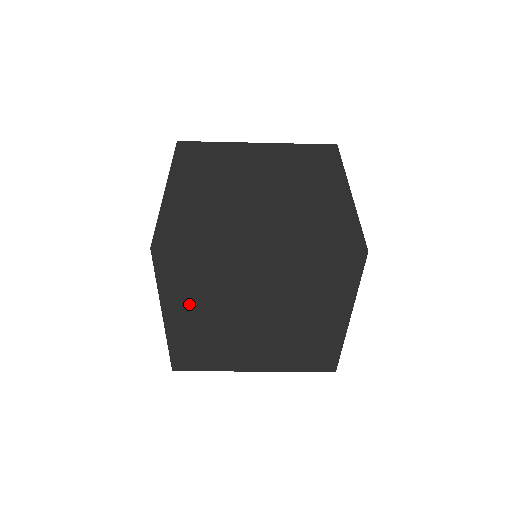
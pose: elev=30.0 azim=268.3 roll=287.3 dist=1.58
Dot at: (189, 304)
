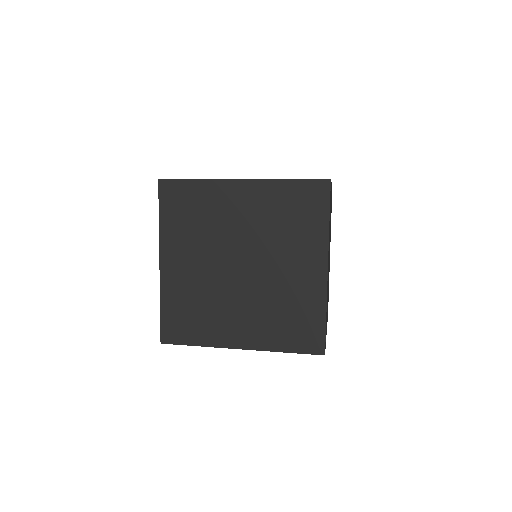
Dot at: occluded
